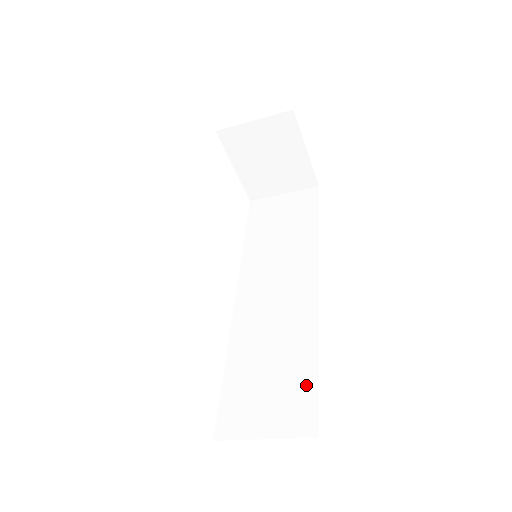
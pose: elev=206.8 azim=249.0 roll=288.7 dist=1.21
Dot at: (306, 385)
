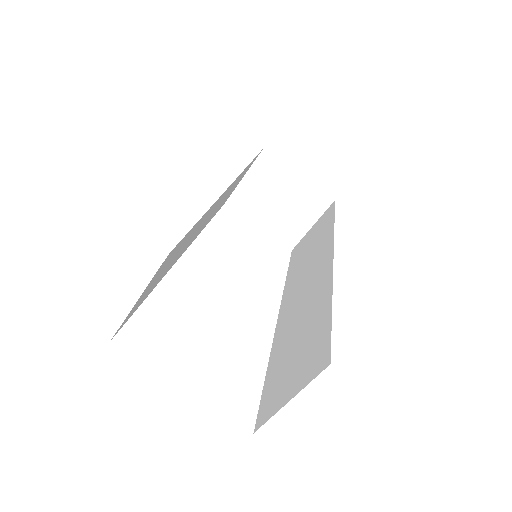
Dot at: (322, 332)
